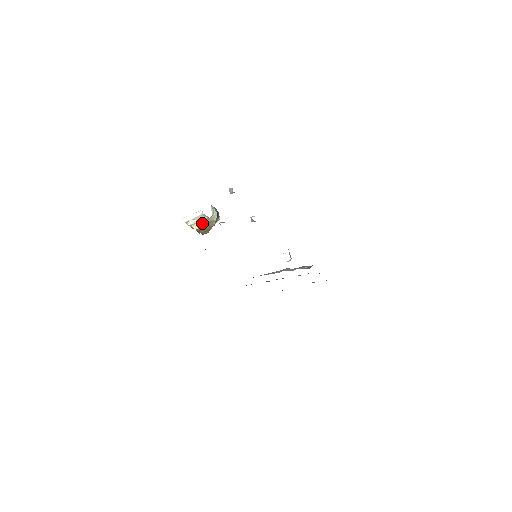
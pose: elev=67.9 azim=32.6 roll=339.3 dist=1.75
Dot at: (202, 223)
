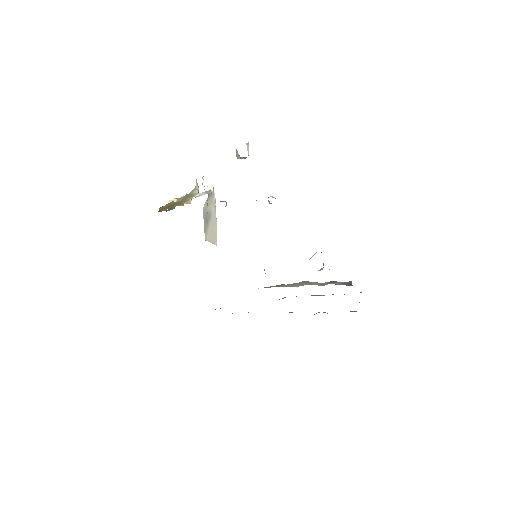
Dot at: (182, 198)
